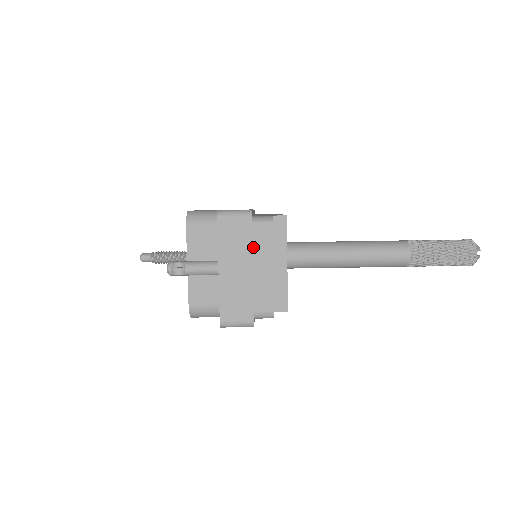
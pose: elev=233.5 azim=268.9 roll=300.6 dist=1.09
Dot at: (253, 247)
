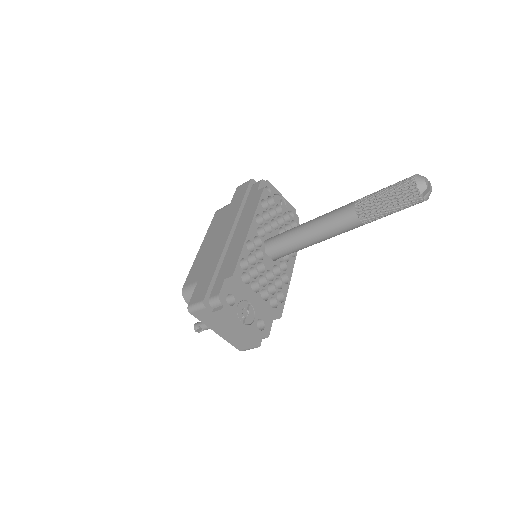
Dot at: (221, 319)
